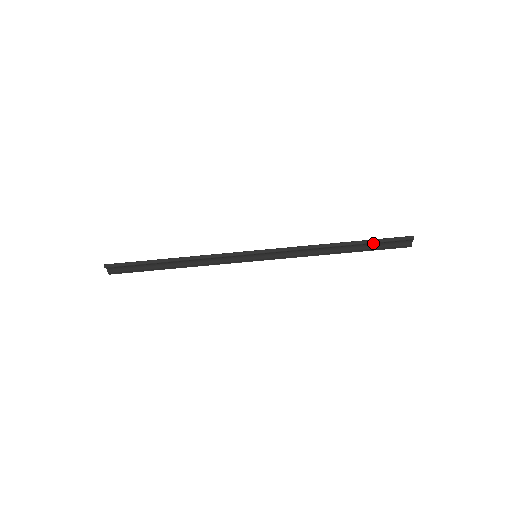
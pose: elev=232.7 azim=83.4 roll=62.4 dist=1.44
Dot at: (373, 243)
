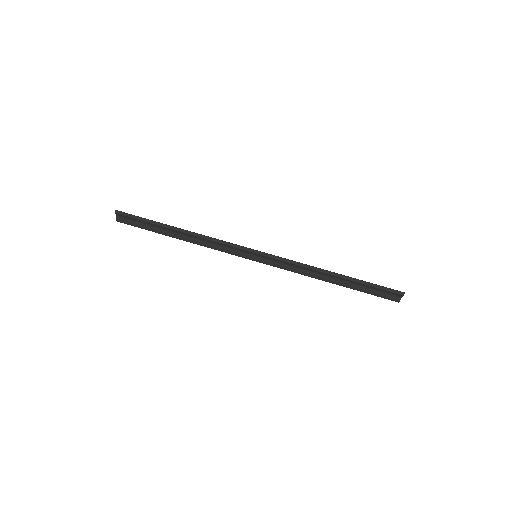
Dot at: (366, 285)
